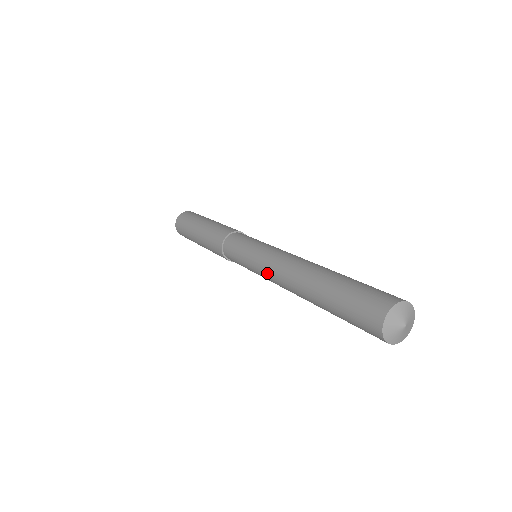
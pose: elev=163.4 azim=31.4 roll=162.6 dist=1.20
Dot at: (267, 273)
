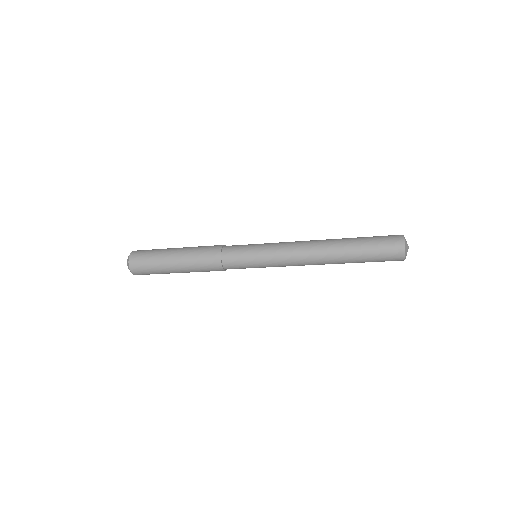
Dot at: (288, 251)
